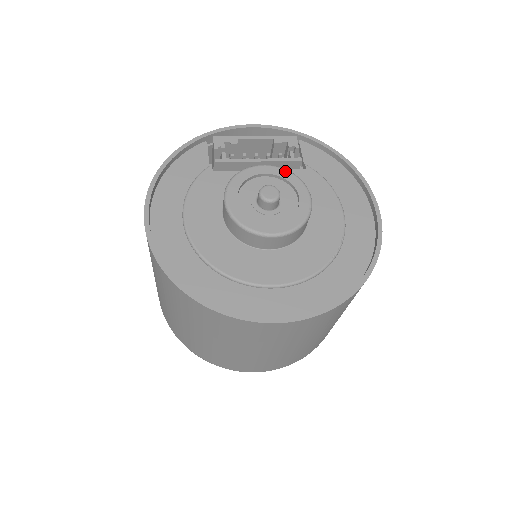
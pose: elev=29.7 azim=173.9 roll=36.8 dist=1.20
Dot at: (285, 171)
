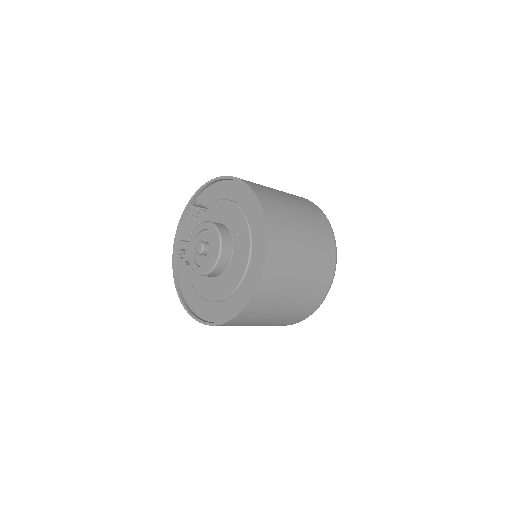
Dot at: (197, 229)
